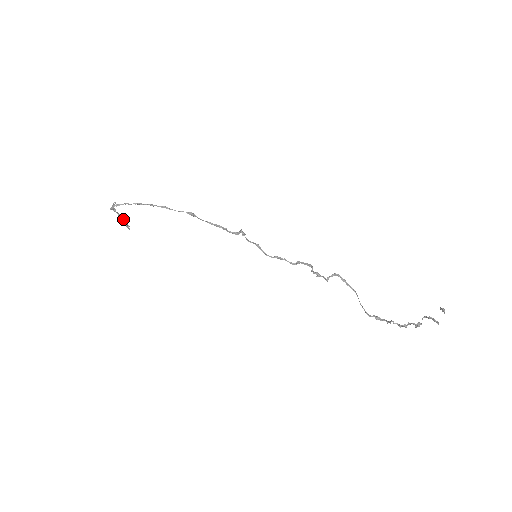
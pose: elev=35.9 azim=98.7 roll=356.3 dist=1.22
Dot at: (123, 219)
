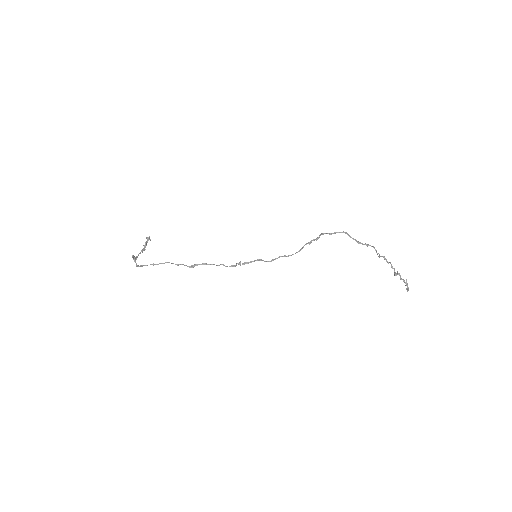
Dot at: (144, 249)
